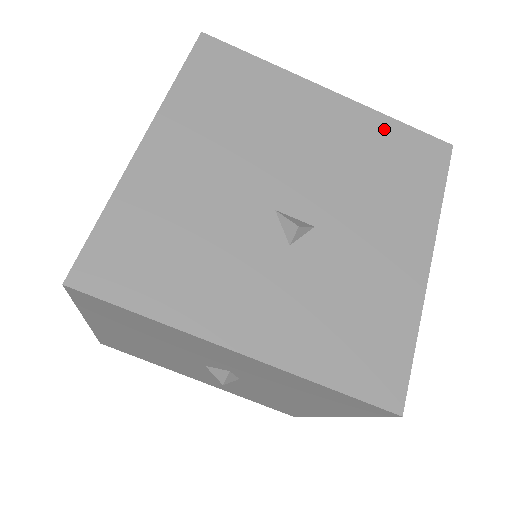
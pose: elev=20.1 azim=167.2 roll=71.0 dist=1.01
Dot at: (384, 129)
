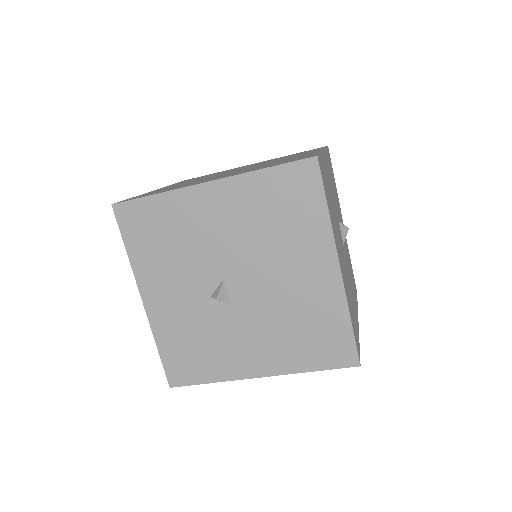
Dot at: (336, 316)
